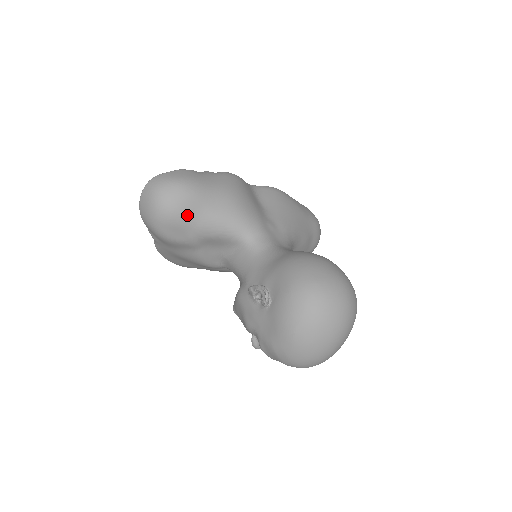
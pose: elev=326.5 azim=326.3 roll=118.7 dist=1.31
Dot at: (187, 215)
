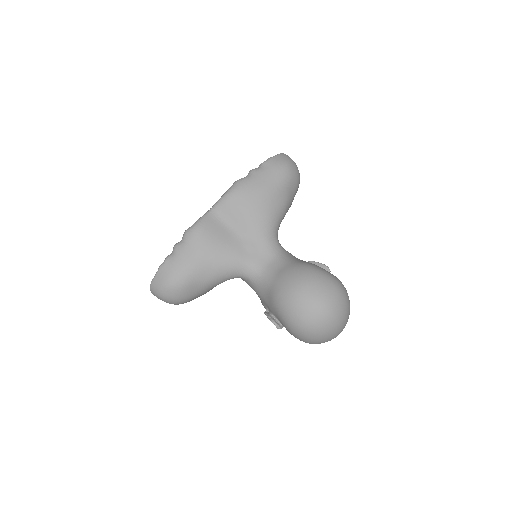
Dot at: (191, 295)
